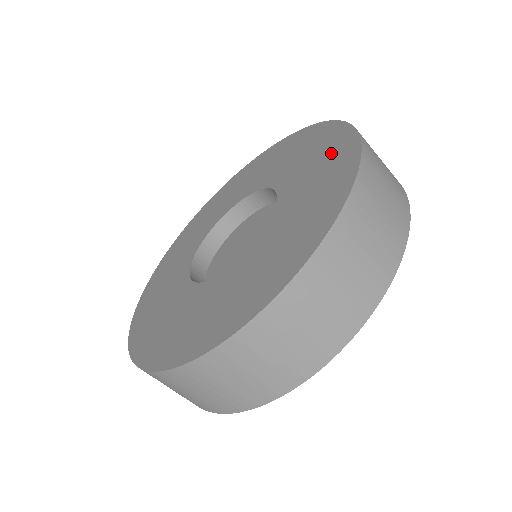
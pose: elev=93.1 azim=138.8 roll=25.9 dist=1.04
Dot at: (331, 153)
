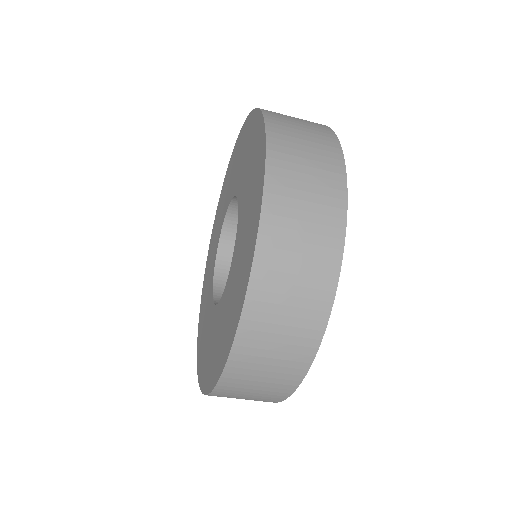
Dot at: (256, 165)
